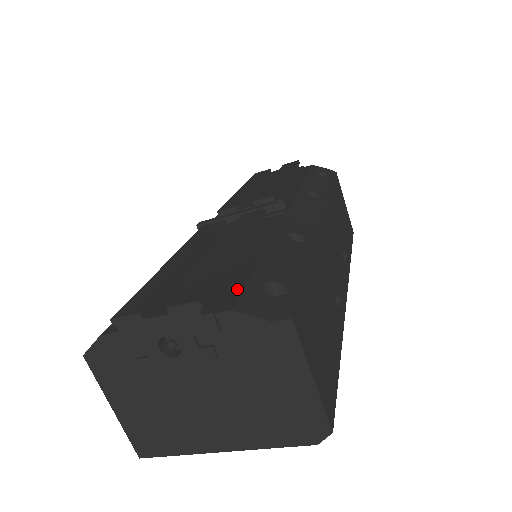
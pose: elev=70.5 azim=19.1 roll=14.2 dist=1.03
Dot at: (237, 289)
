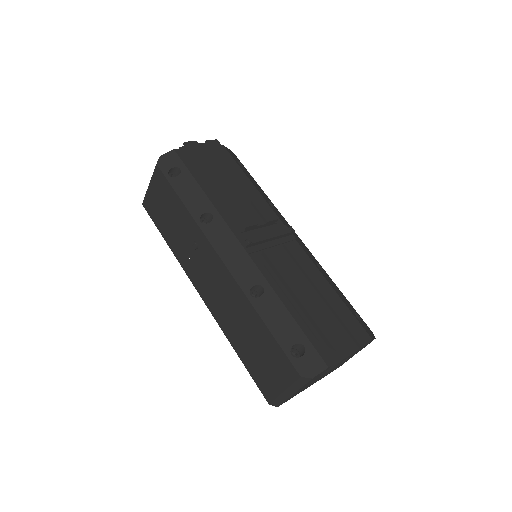
Dot at: occluded
